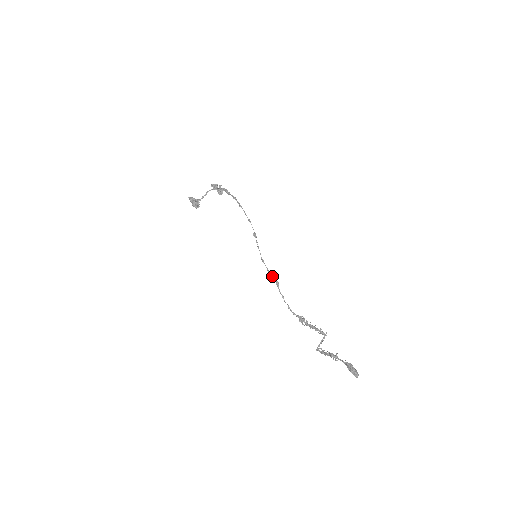
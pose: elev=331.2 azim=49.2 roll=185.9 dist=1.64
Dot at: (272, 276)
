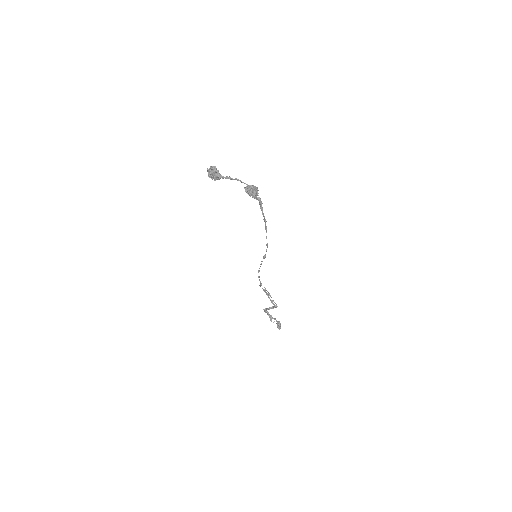
Dot at: (260, 281)
